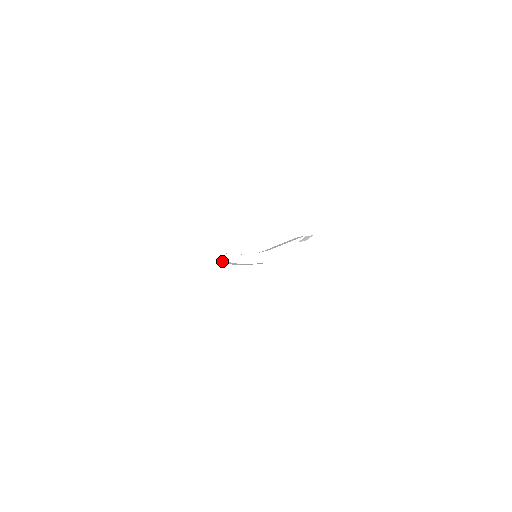
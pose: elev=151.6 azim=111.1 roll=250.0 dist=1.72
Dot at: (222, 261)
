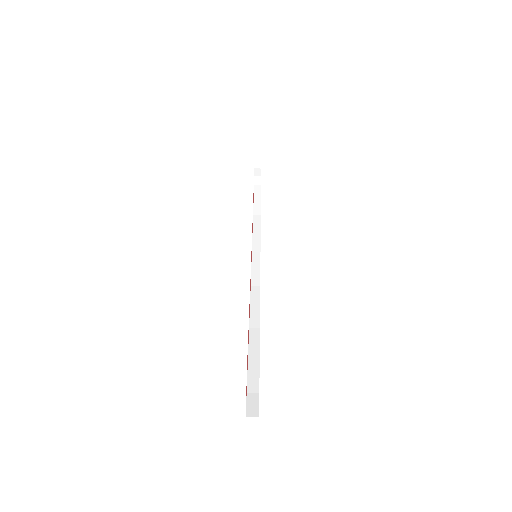
Dot at: (254, 175)
